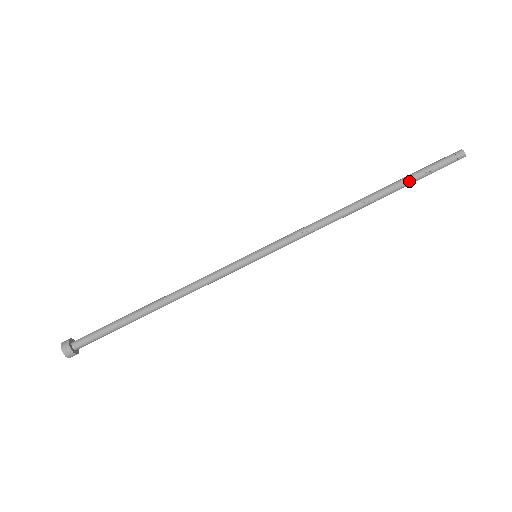
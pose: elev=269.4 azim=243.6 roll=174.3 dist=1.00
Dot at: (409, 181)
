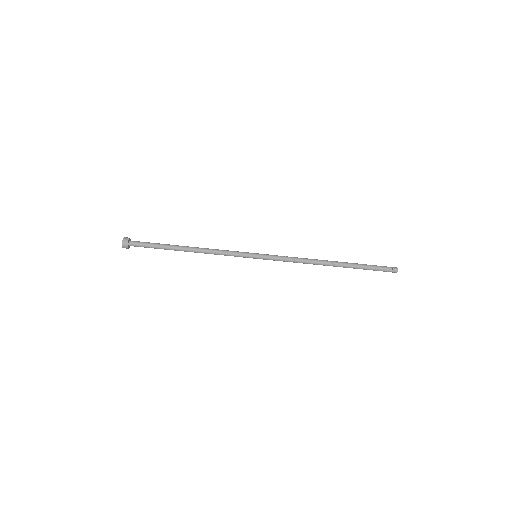
Dot at: (360, 266)
